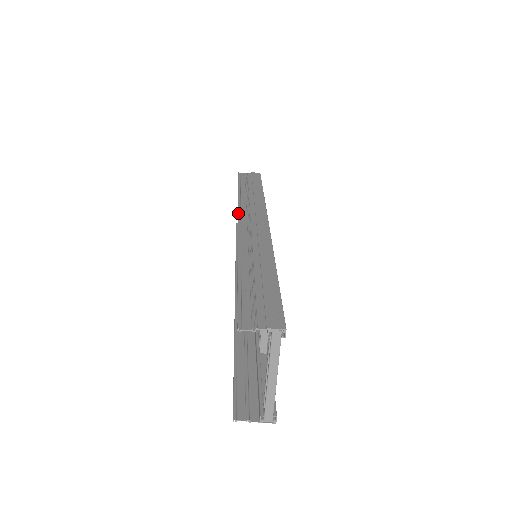
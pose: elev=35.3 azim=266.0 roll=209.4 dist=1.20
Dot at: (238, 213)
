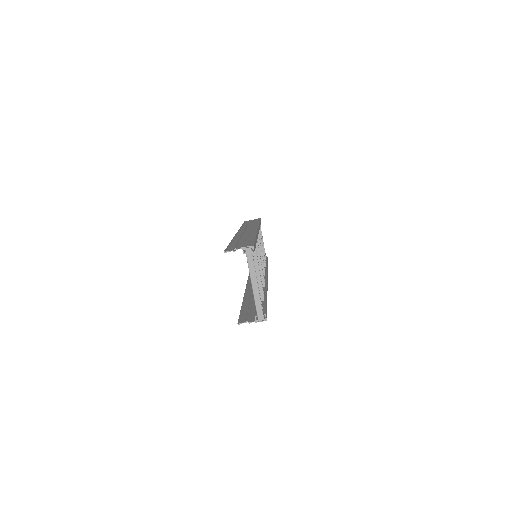
Dot at: (238, 230)
